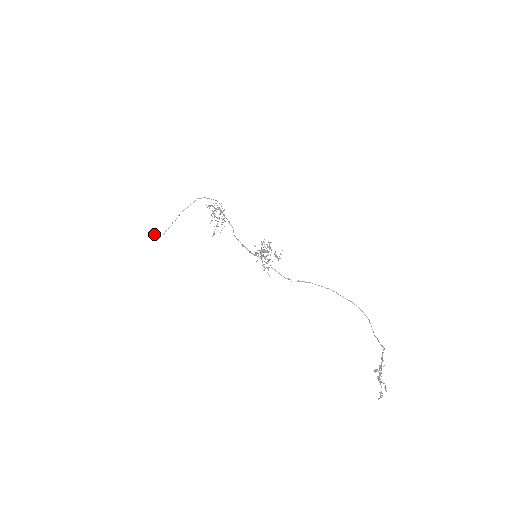
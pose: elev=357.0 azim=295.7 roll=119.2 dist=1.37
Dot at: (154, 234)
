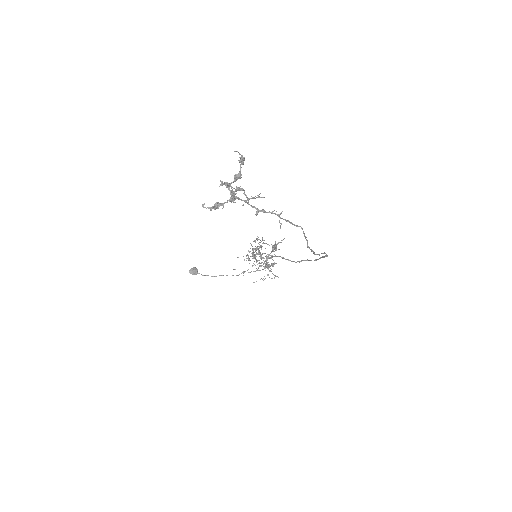
Dot at: (193, 267)
